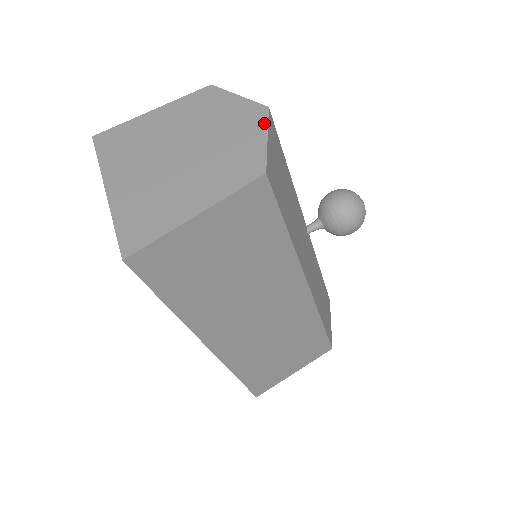
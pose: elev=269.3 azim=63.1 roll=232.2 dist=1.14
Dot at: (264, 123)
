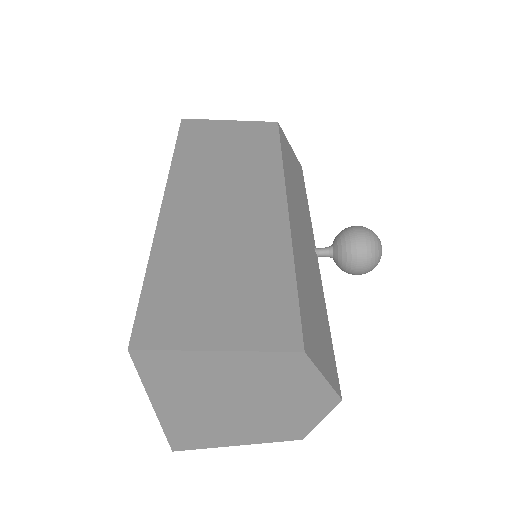
Dot at: (327, 411)
